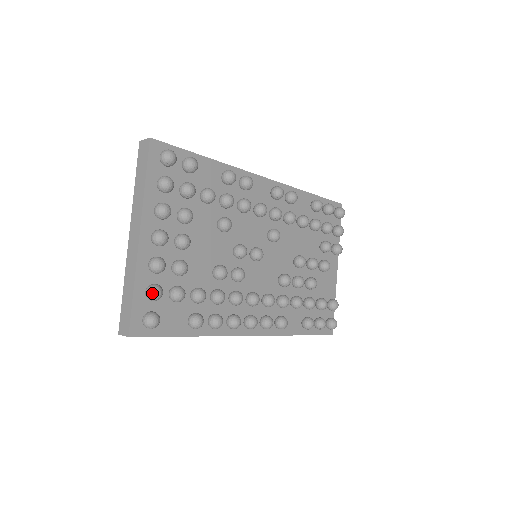
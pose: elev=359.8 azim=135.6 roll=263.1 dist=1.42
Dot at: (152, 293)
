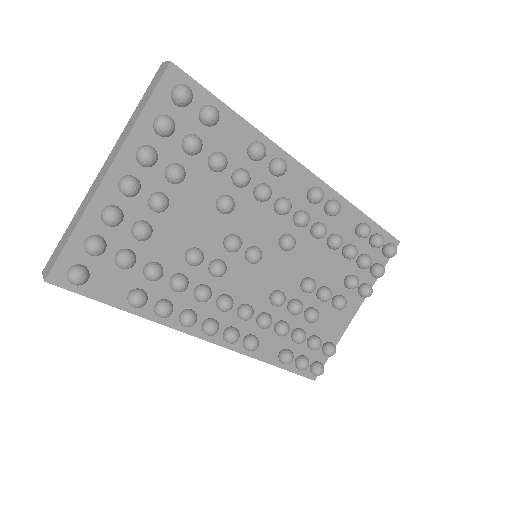
Dot at: (89, 245)
